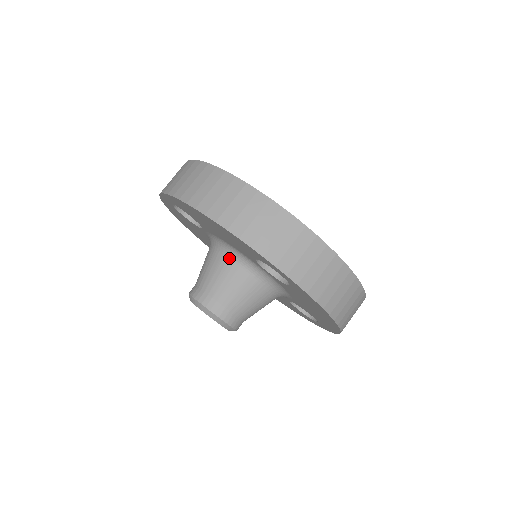
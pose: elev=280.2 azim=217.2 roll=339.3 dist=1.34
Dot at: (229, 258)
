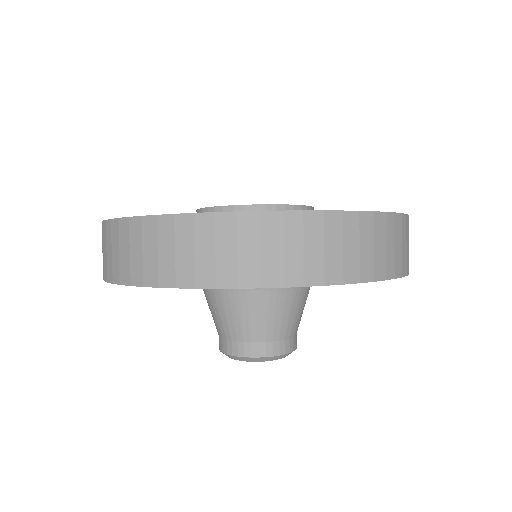
Dot at: (278, 290)
